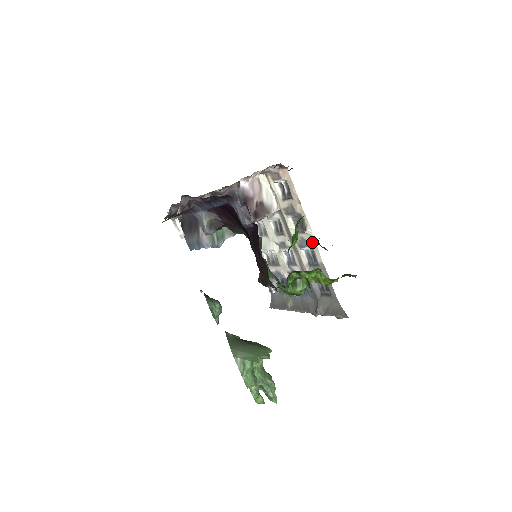
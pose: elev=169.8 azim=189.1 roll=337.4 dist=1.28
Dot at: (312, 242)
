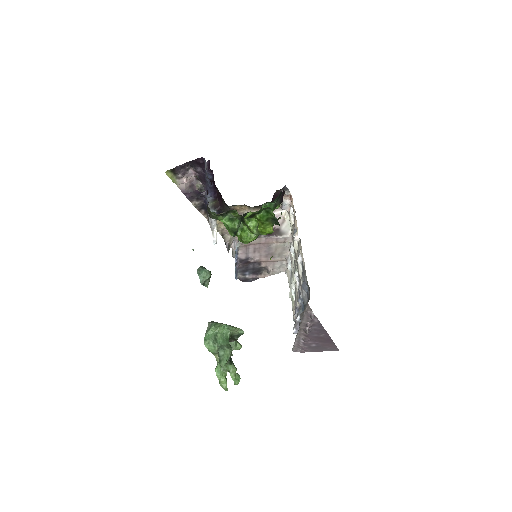
Dot at: (301, 249)
